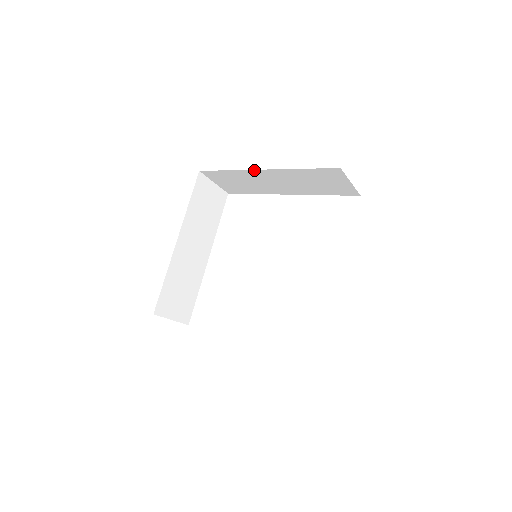
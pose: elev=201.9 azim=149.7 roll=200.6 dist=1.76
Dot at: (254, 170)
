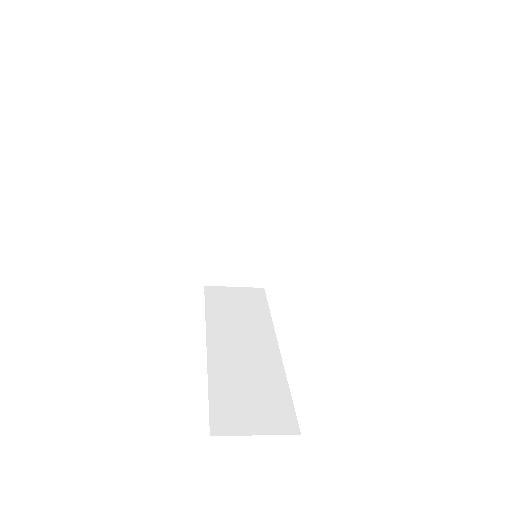
Dot at: occluded
